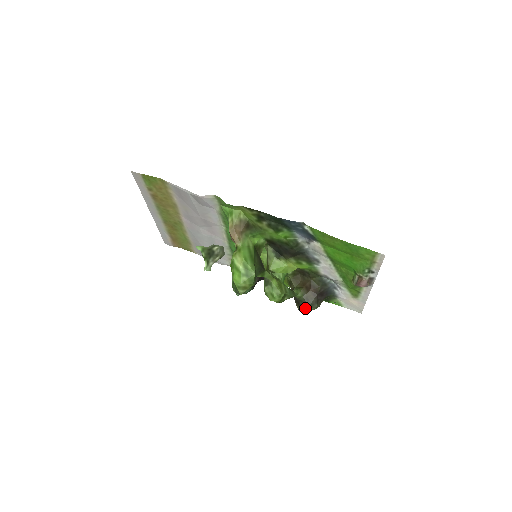
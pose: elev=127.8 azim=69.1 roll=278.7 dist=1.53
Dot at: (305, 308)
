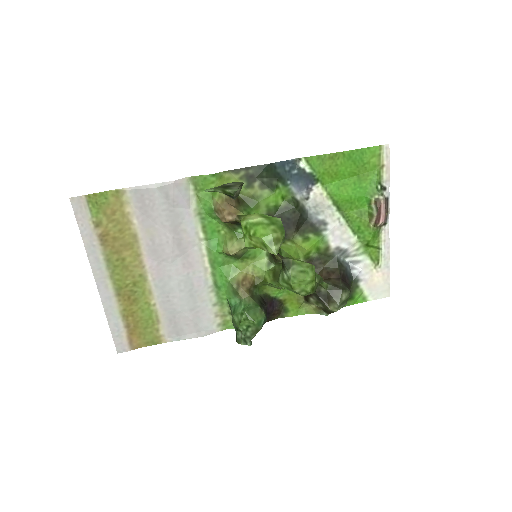
Dot at: (339, 297)
